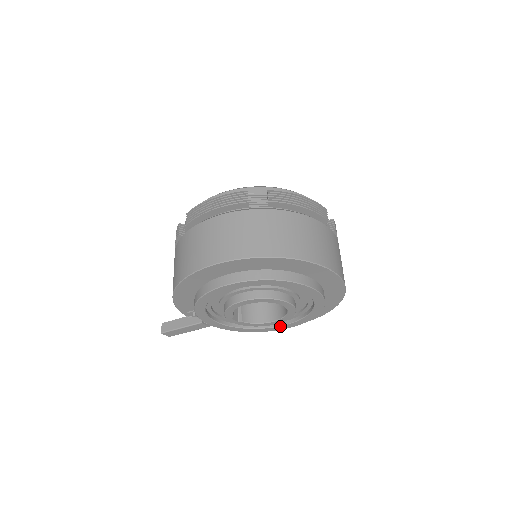
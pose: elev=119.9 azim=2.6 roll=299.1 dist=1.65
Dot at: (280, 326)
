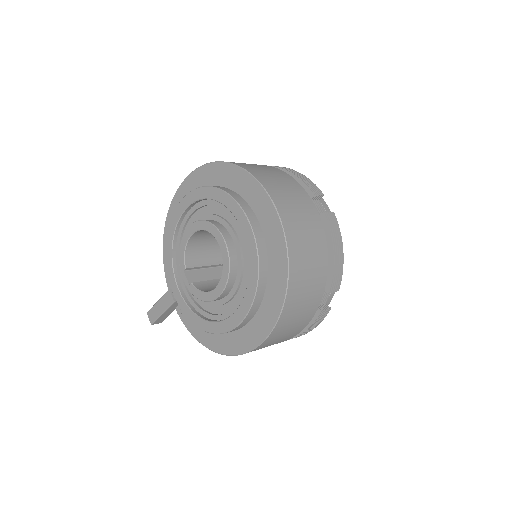
Dot at: (228, 318)
